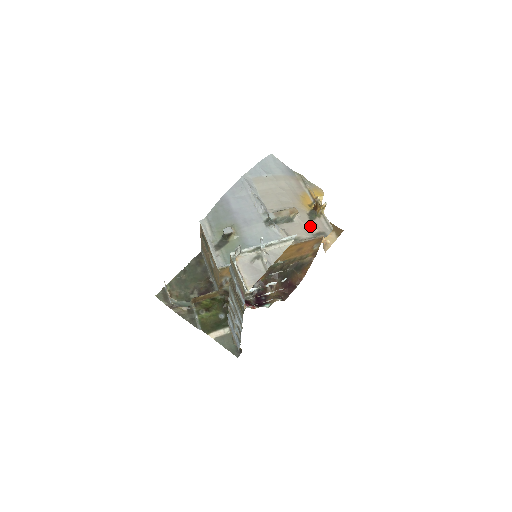
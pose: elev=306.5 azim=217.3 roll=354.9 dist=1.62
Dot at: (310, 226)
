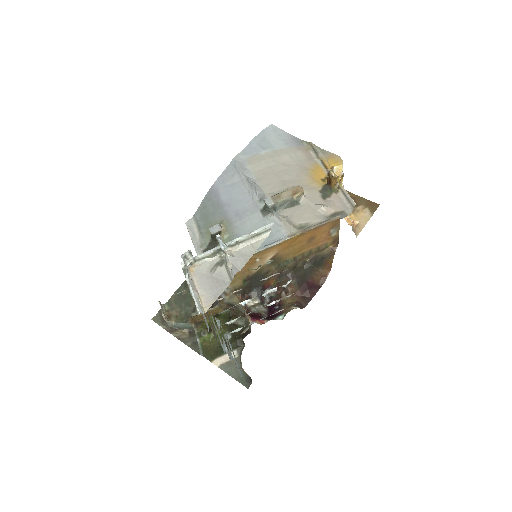
Dot at: (322, 206)
